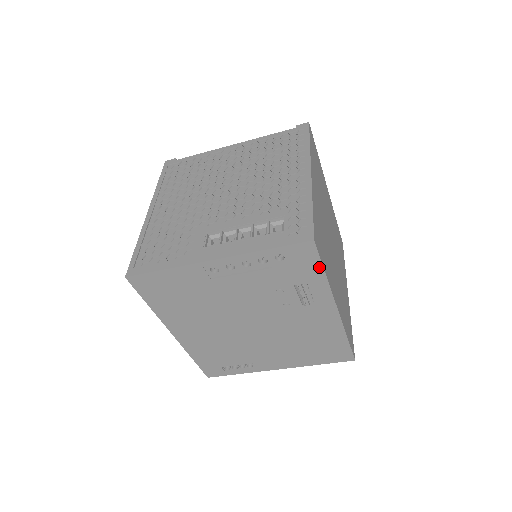
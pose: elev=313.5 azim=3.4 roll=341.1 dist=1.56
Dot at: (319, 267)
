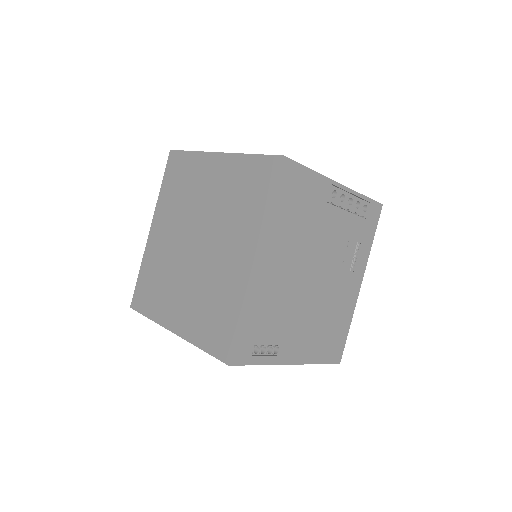
Dot at: (374, 231)
